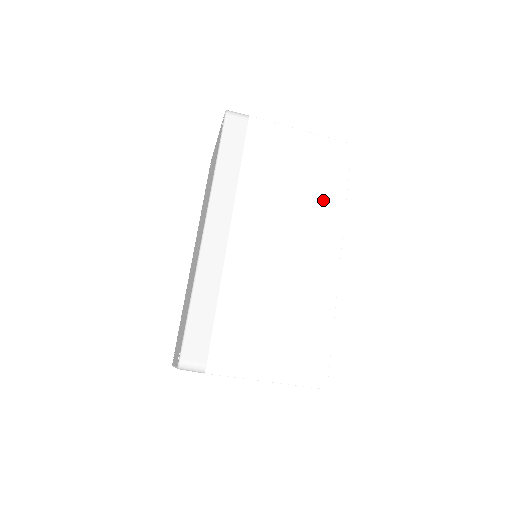
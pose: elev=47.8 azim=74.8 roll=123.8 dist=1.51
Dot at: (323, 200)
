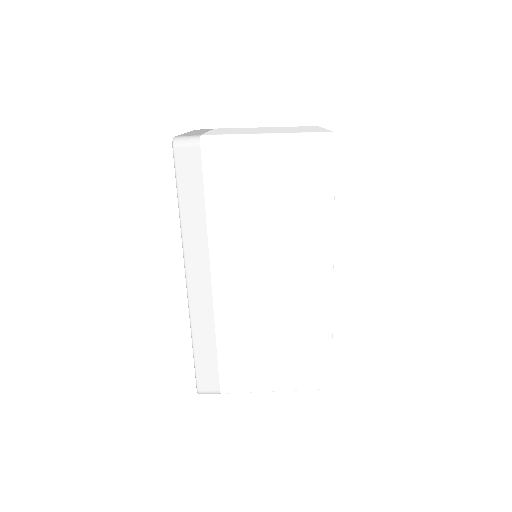
Dot at: (306, 219)
